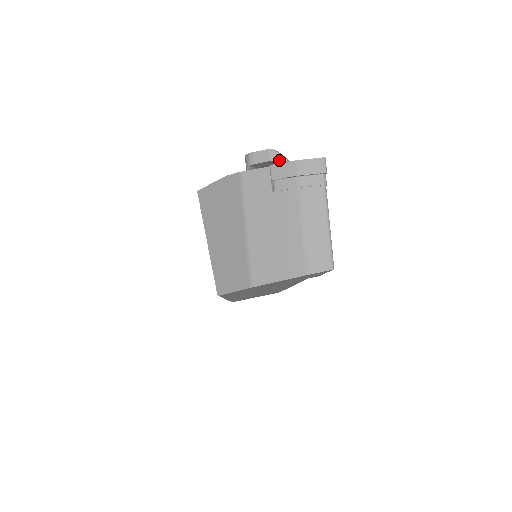
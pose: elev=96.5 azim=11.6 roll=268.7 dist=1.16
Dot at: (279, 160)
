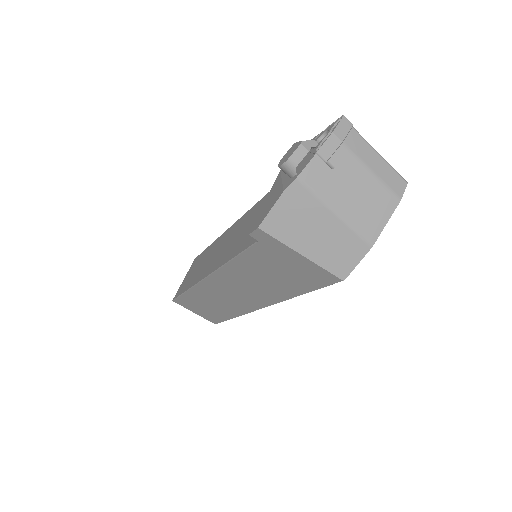
Dot at: (312, 145)
